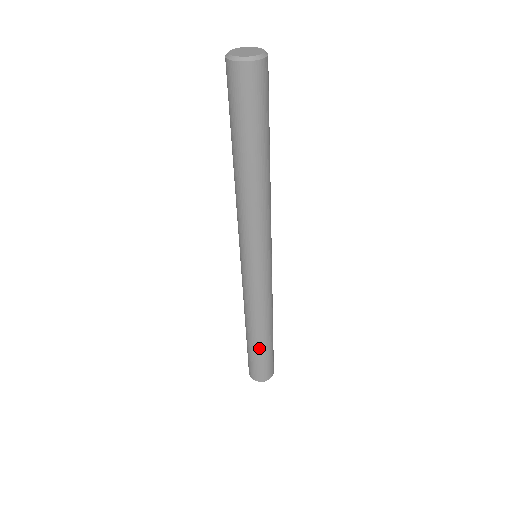
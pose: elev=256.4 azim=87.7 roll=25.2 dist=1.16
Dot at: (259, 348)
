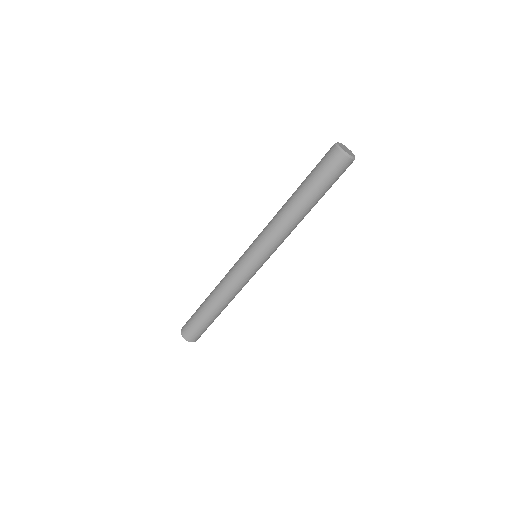
Dot at: (206, 314)
